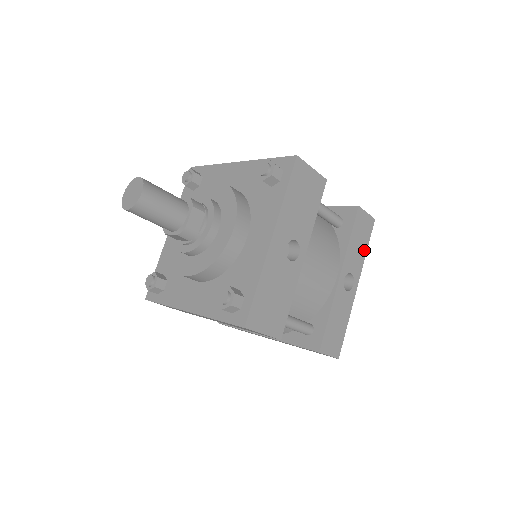
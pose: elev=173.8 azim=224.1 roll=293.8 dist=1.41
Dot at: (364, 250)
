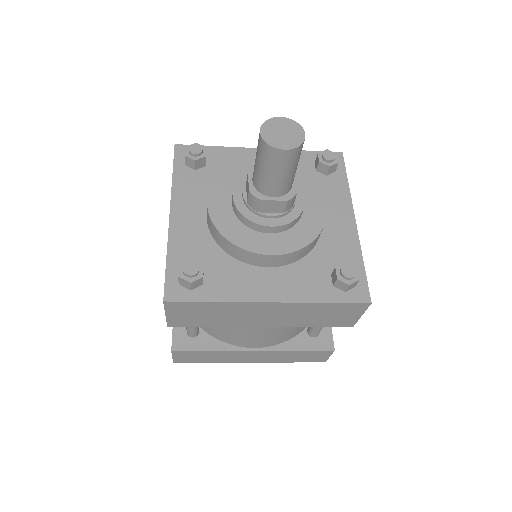
Dot at: occluded
